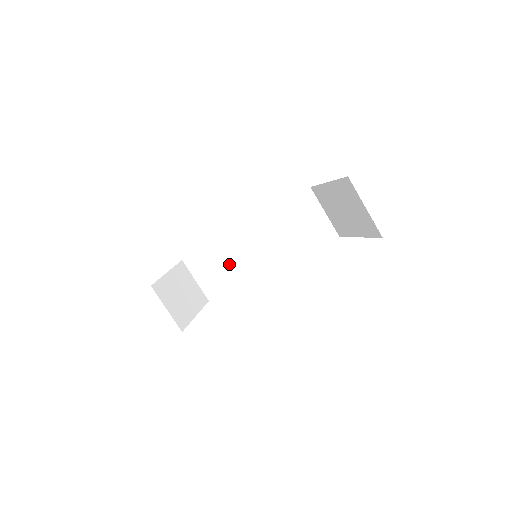
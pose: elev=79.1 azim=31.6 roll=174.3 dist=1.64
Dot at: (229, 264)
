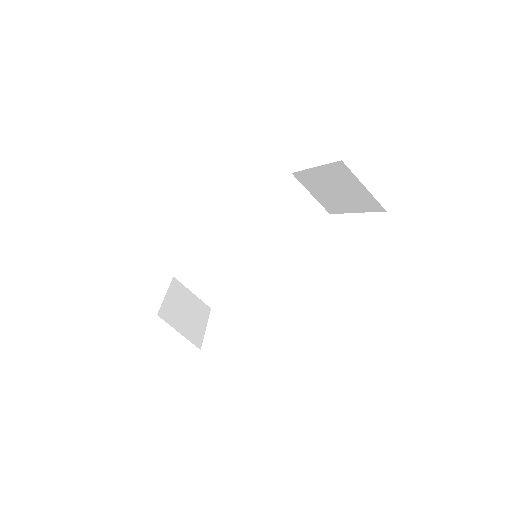
Dot at: (224, 268)
